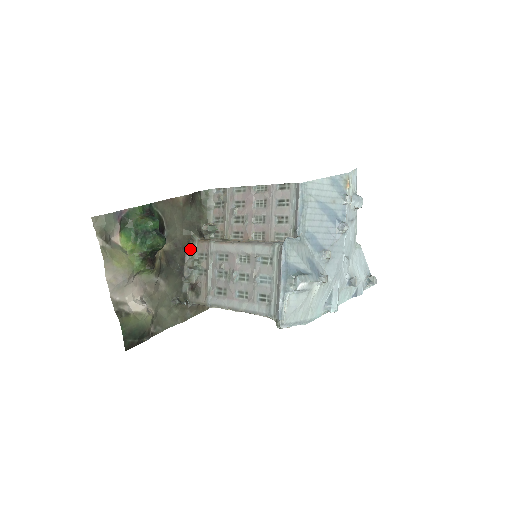
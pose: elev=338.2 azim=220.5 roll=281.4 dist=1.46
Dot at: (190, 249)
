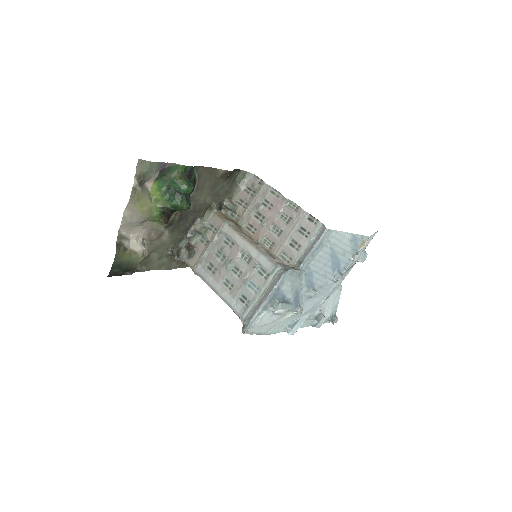
Dot at: (204, 214)
